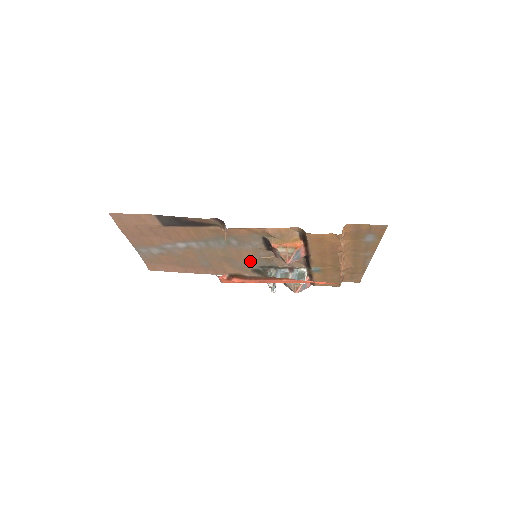
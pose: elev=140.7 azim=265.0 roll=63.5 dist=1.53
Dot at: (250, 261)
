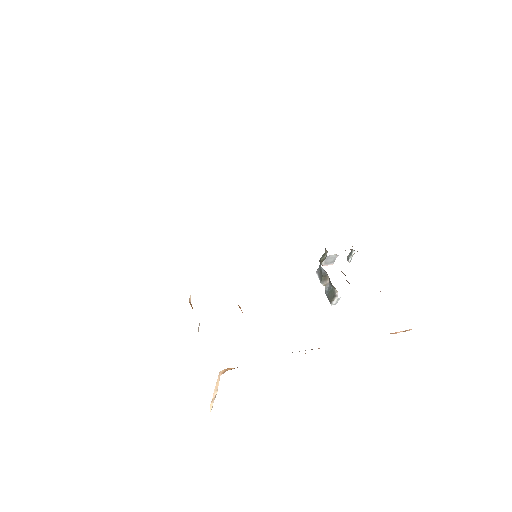
Dot at: occluded
